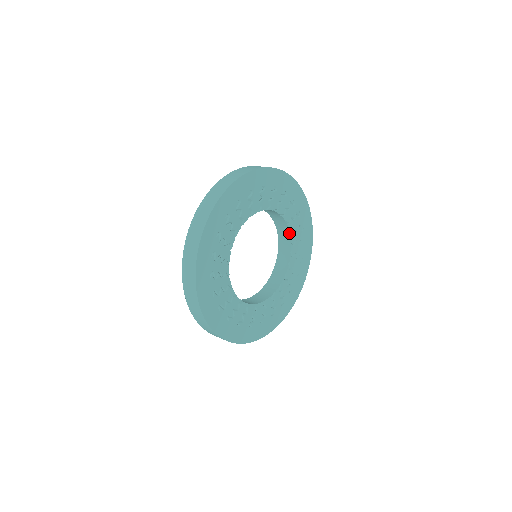
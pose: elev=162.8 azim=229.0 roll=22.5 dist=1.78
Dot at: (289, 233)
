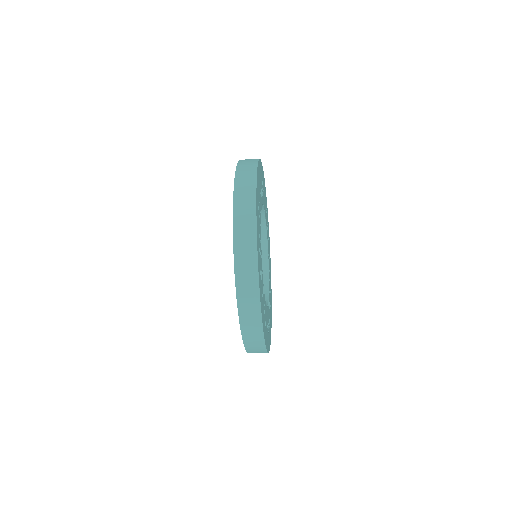
Dot at: (268, 287)
